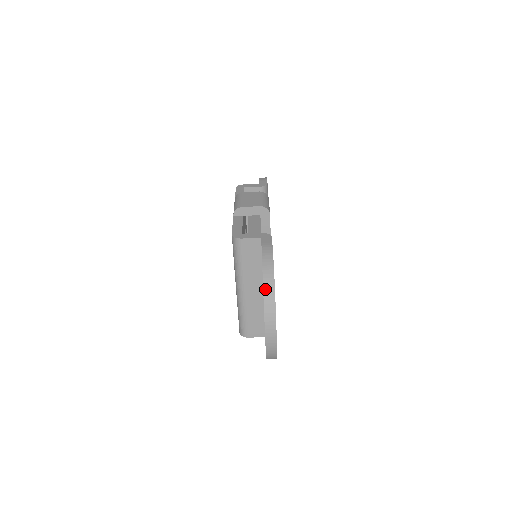
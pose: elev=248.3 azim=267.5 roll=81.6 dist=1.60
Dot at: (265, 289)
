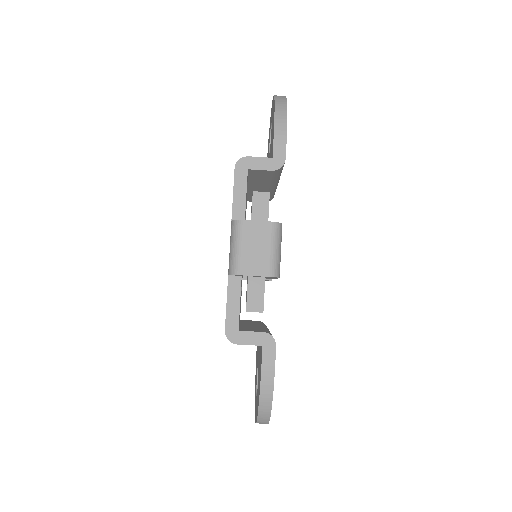
Dot at: (260, 416)
